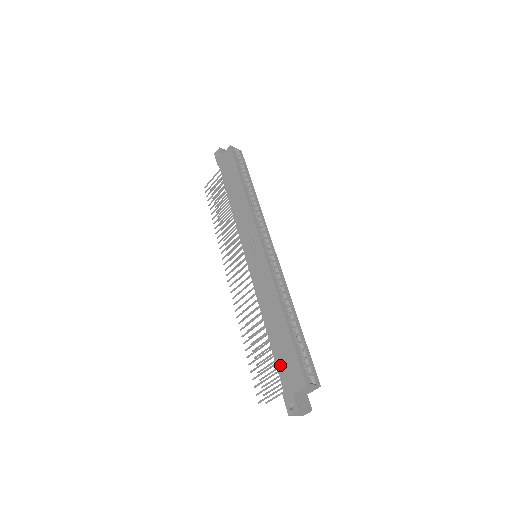
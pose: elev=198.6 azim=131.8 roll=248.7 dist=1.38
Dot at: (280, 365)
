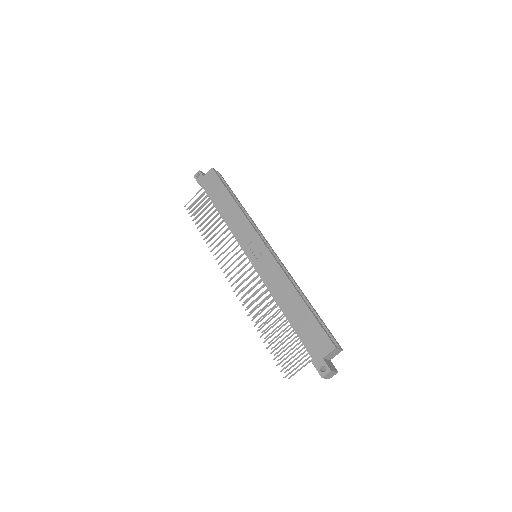
Dot at: (304, 338)
